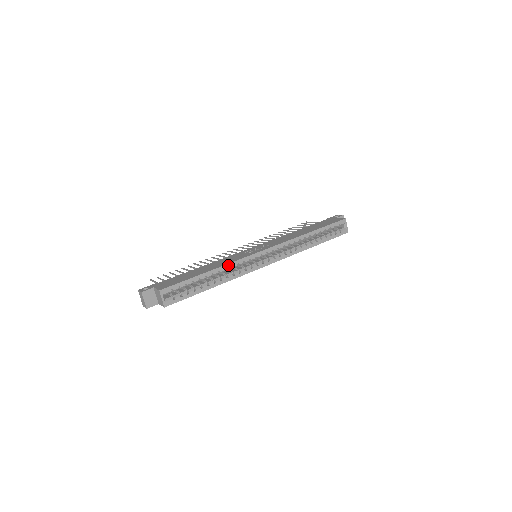
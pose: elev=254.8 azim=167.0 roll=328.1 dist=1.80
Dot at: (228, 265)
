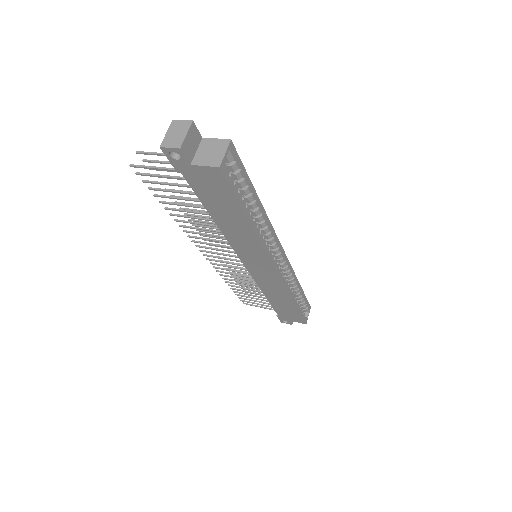
Dot at: (267, 219)
